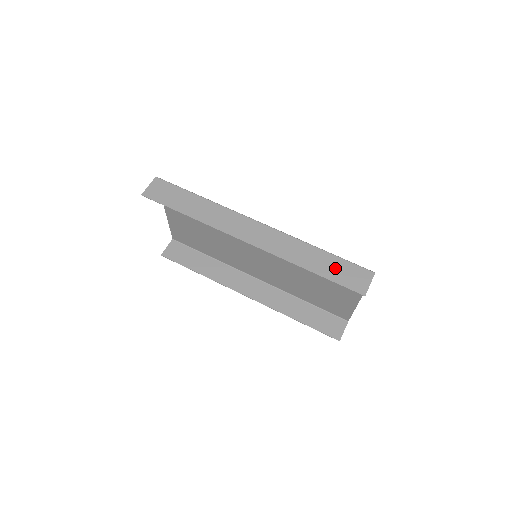
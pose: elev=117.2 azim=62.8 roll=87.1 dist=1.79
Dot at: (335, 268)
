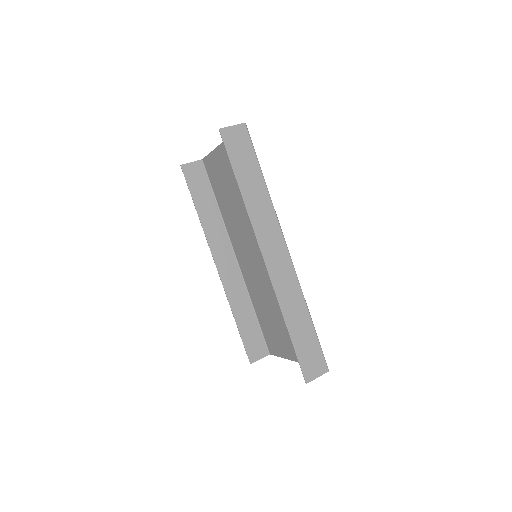
Dot at: (306, 342)
